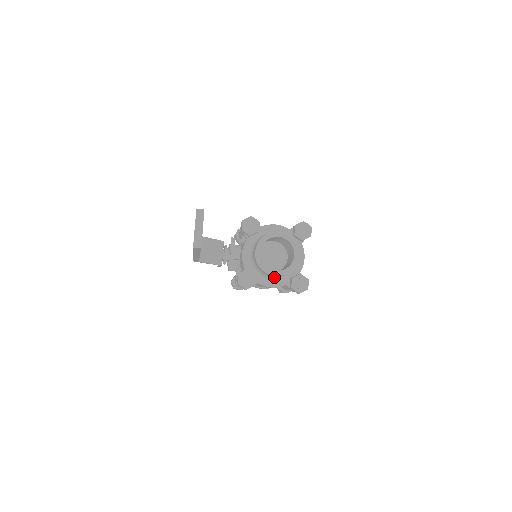
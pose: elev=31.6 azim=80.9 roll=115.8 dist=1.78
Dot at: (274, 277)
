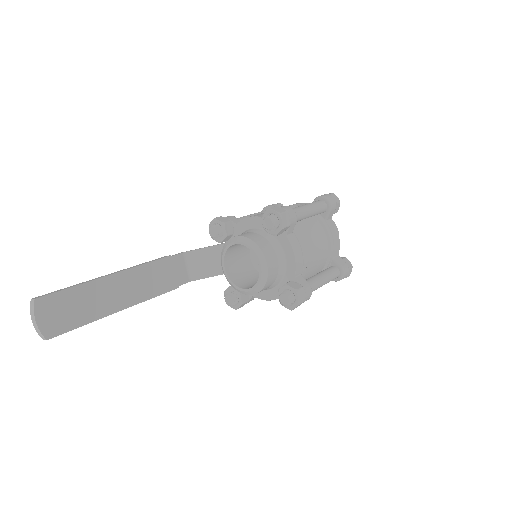
Dot at: occluded
